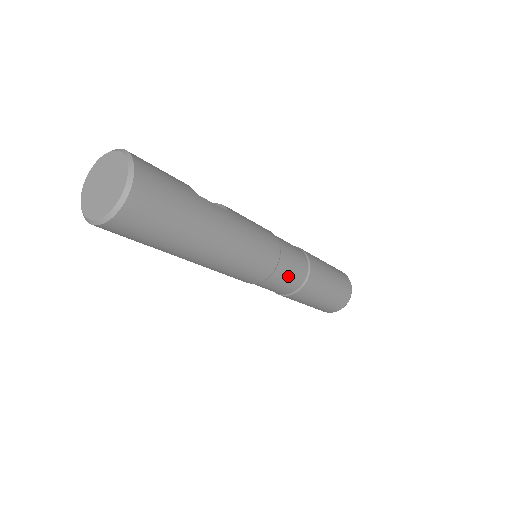
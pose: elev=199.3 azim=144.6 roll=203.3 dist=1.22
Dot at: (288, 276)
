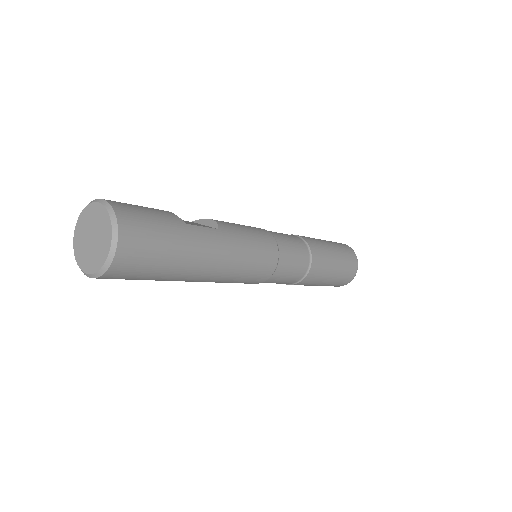
Dot at: (290, 271)
